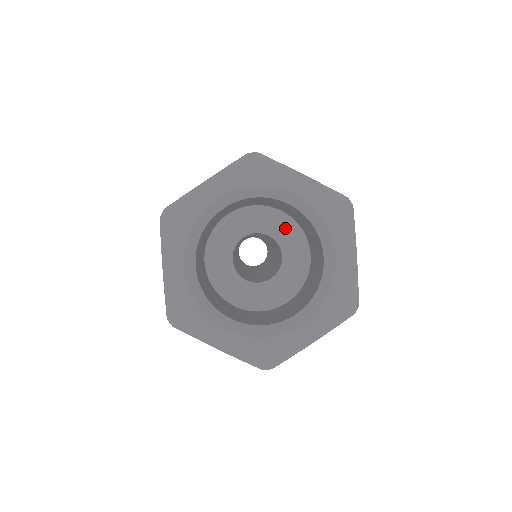
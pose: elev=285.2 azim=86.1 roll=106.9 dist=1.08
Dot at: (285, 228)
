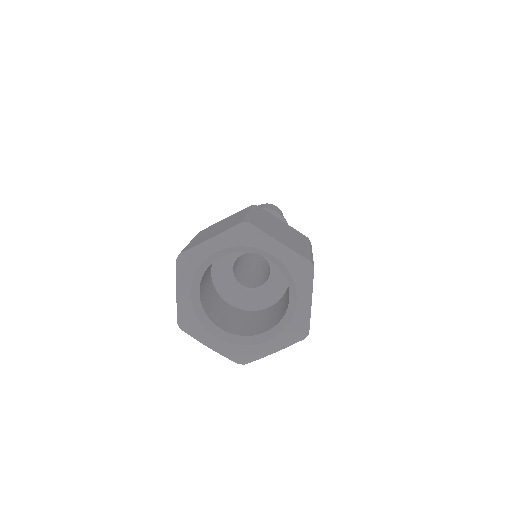
Dot at: occluded
